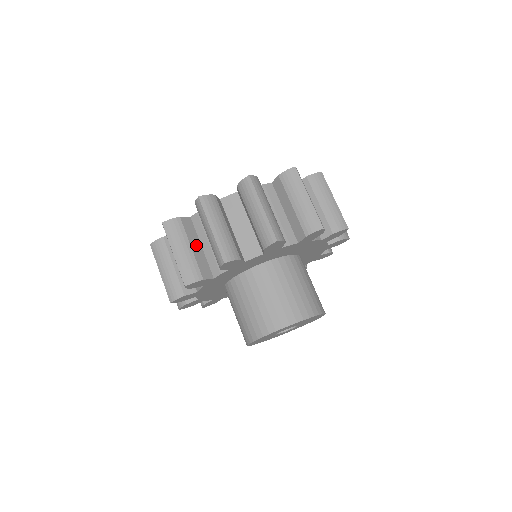
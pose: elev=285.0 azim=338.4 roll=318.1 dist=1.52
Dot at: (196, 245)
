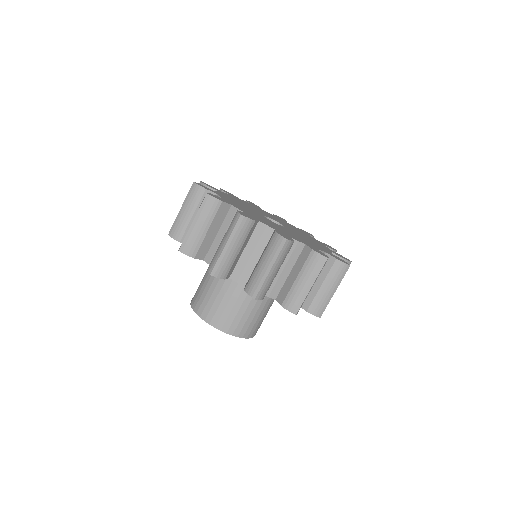
Dot at: occluded
